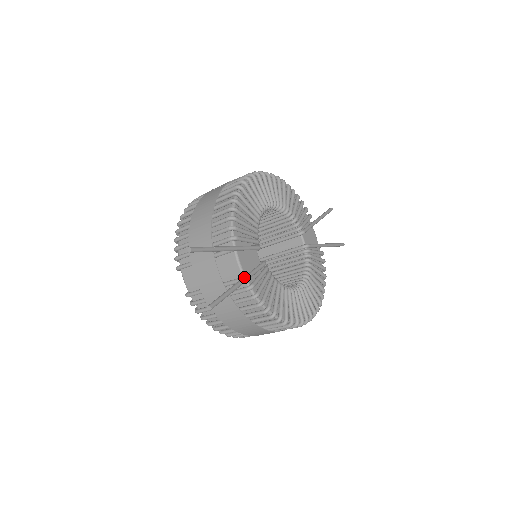
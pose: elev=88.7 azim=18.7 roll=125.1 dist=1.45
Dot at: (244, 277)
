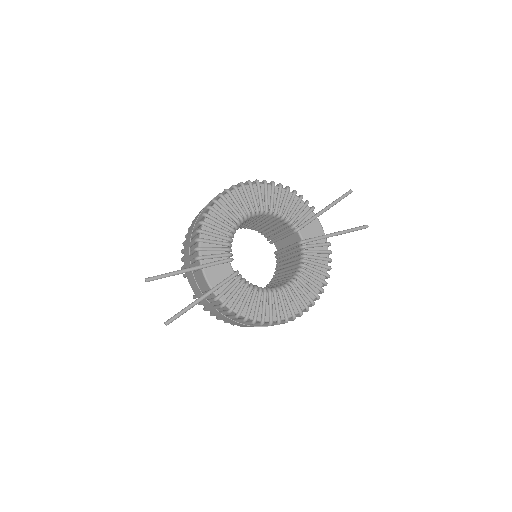
Dot at: (208, 291)
